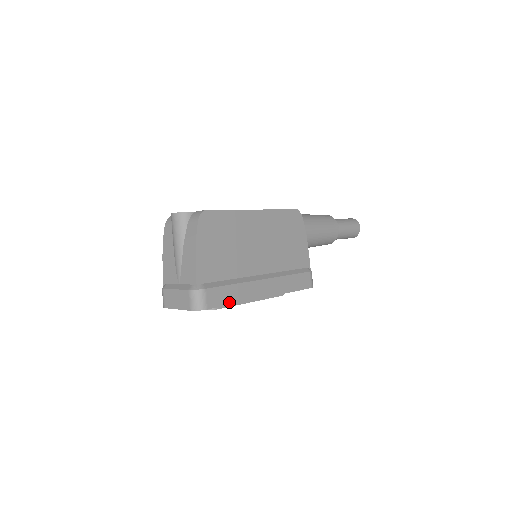
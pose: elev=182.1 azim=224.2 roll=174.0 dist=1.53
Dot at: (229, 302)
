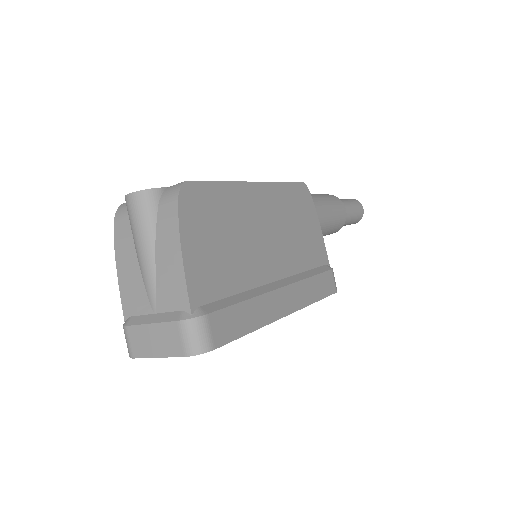
Dot at: (243, 331)
